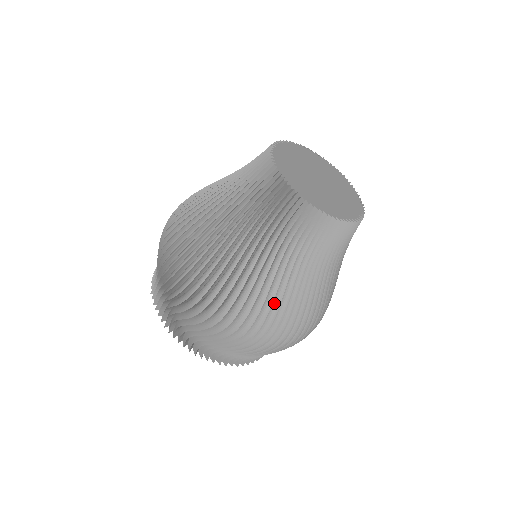
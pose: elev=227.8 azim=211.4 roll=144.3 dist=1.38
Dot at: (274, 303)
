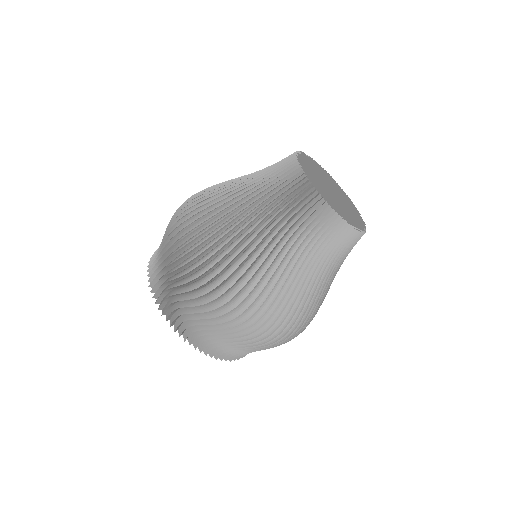
Dot at: (227, 237)
